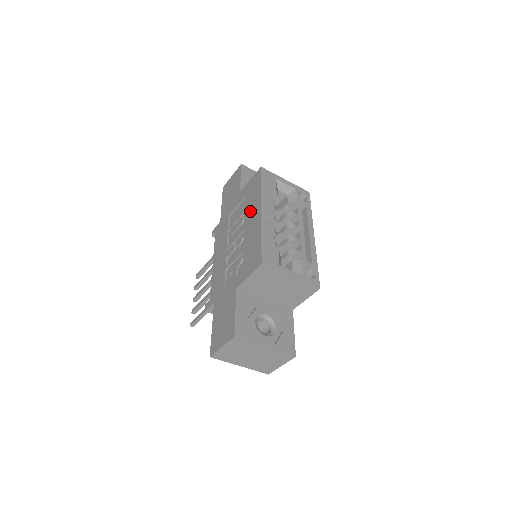
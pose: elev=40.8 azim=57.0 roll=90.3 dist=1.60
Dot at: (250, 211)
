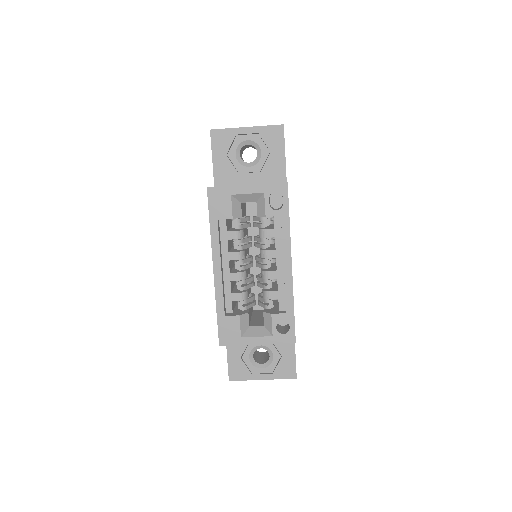
Dot at: occluded
